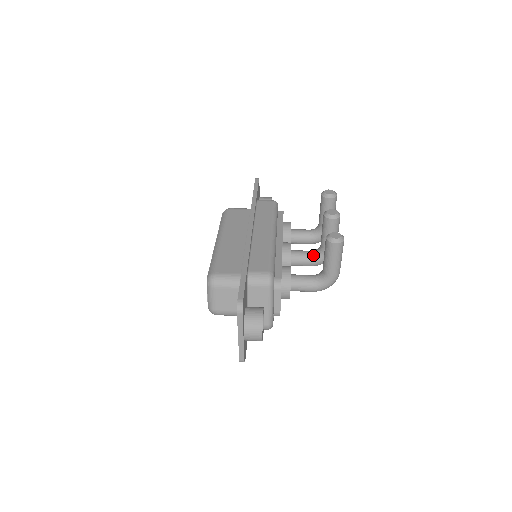
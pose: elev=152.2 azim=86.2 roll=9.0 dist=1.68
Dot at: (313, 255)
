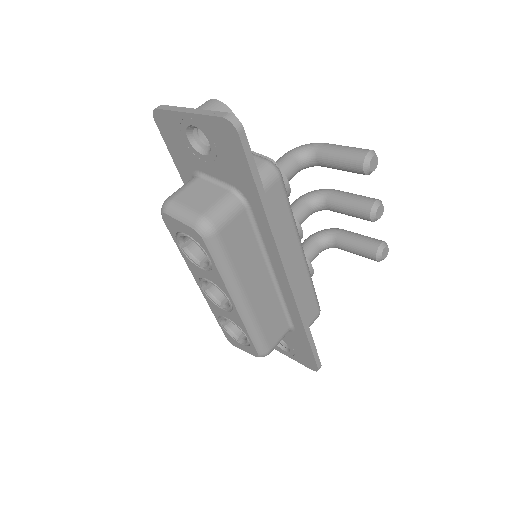
Dot at: occluded
